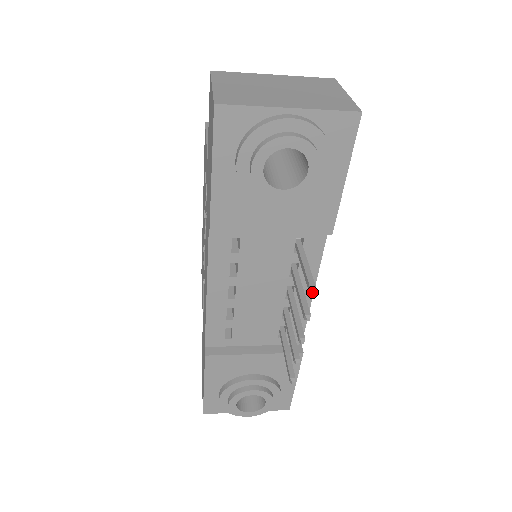
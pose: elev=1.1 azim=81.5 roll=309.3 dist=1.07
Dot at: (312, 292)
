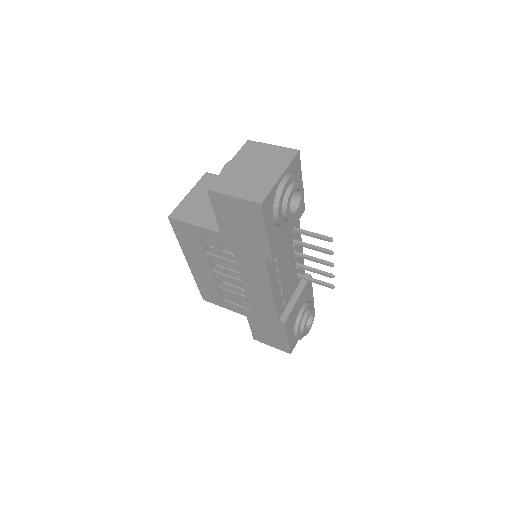
Dot at: (332, 240)
